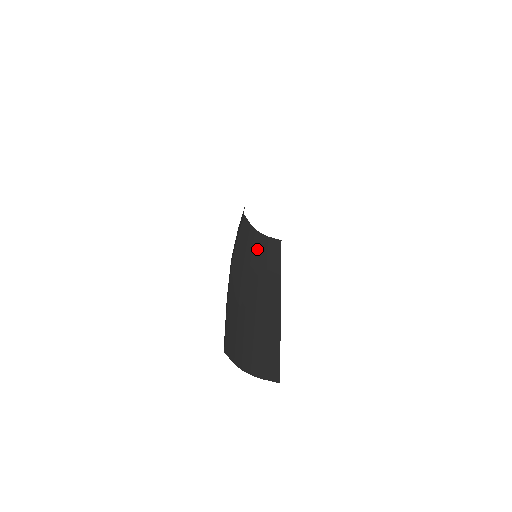
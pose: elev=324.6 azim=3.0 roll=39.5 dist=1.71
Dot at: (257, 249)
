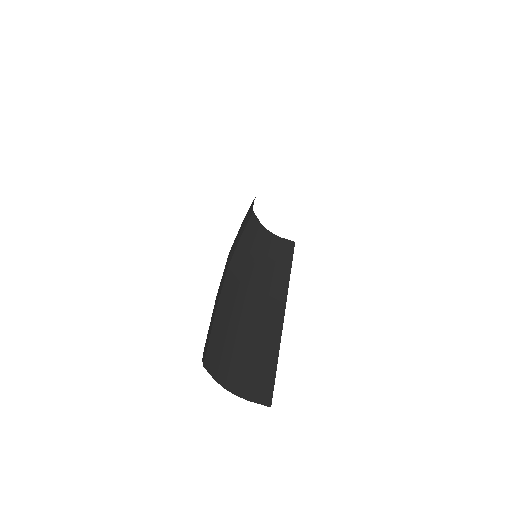
Dot at: (265, 250)
